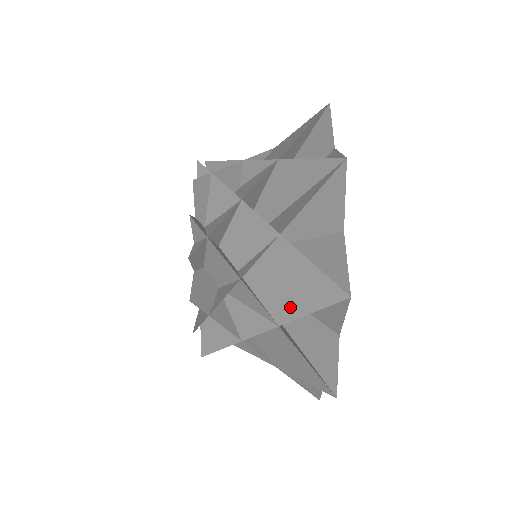
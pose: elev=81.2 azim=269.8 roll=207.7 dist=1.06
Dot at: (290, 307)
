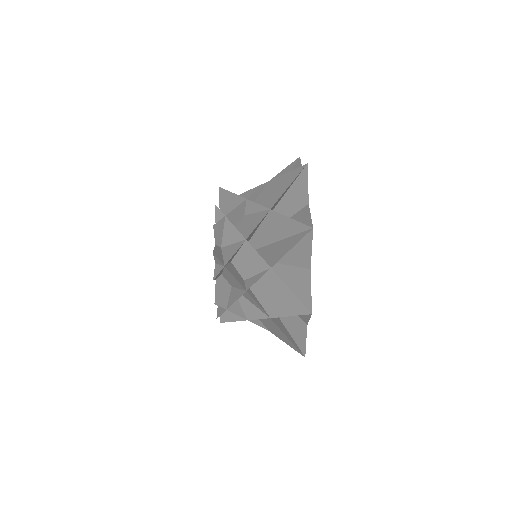
Dot at: (277, 310)
